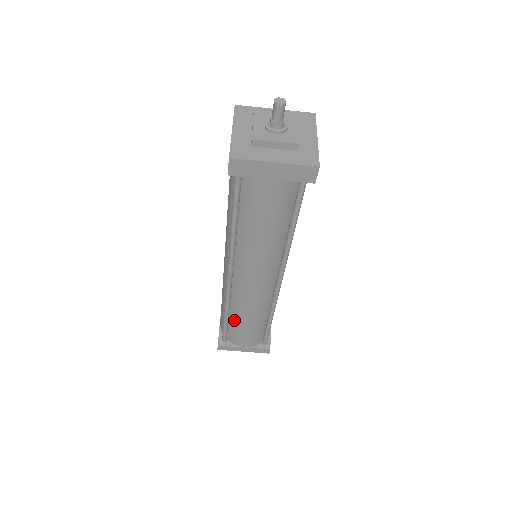
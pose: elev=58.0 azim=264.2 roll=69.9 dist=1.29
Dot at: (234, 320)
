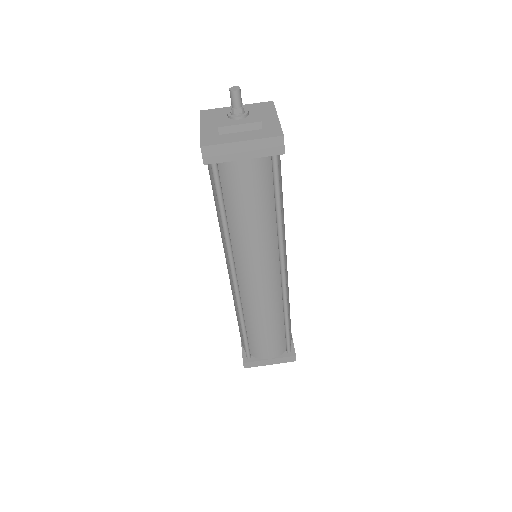
Dot at: (251, 329)
